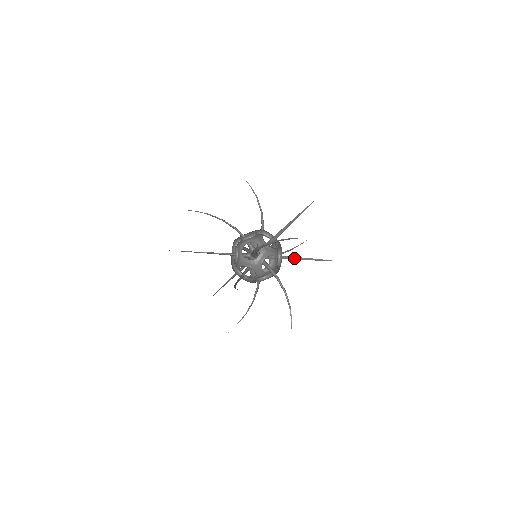
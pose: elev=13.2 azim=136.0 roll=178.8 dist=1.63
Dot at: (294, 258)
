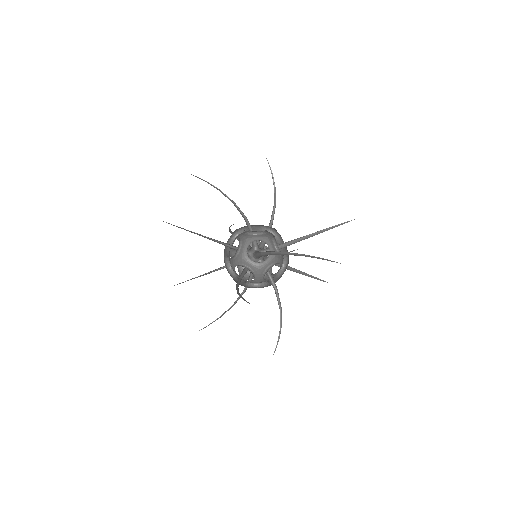
Dot at: (294, 270)
